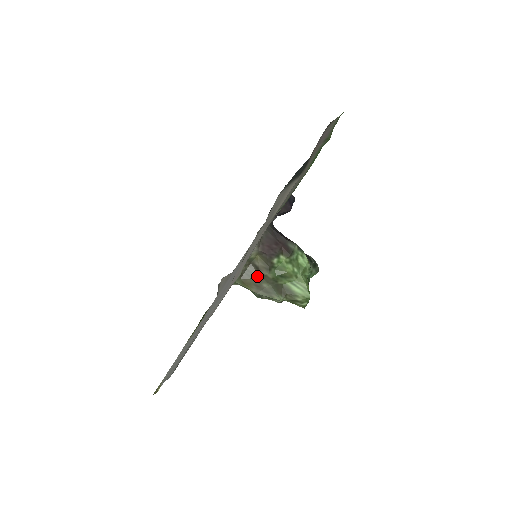
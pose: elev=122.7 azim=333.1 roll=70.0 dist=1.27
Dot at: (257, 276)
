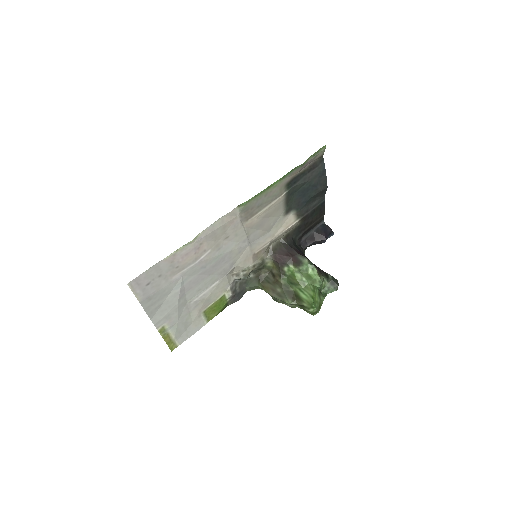
Dot at: (273, 282)
